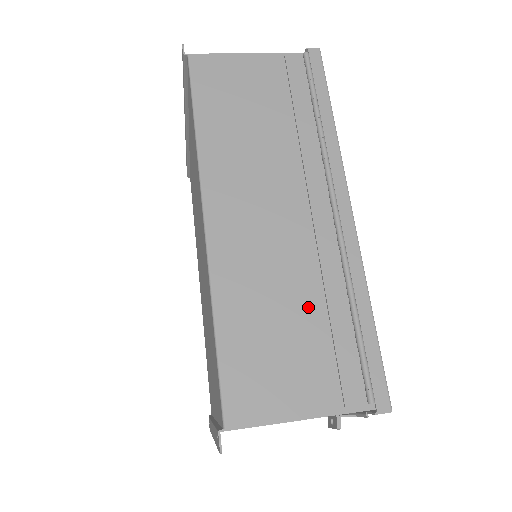
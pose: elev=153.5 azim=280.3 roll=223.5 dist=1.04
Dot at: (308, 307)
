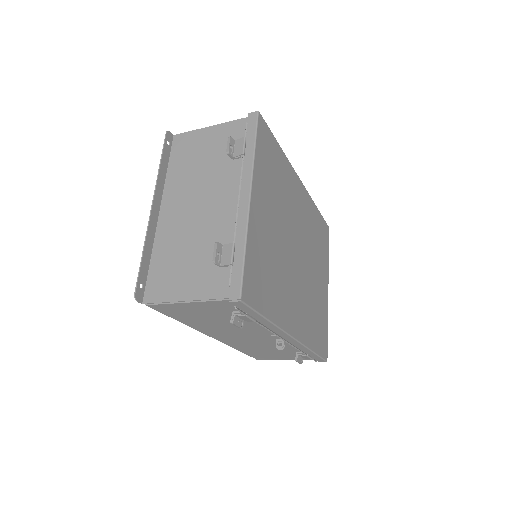
Dot at: occluded
